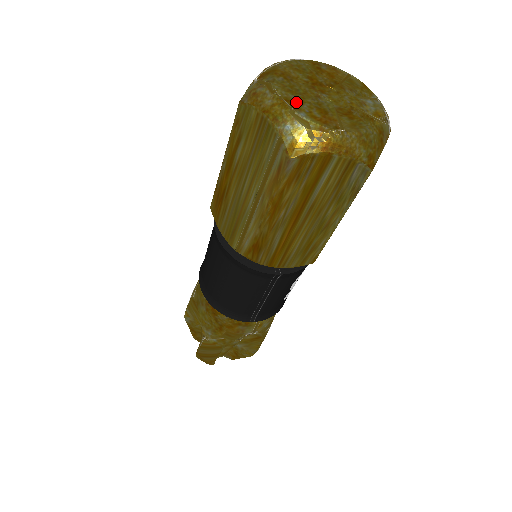
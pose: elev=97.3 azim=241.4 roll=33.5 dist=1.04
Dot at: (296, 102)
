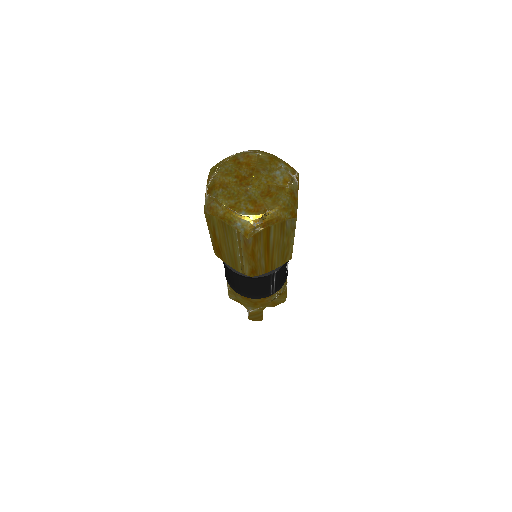
Dot at: (236, 205)
